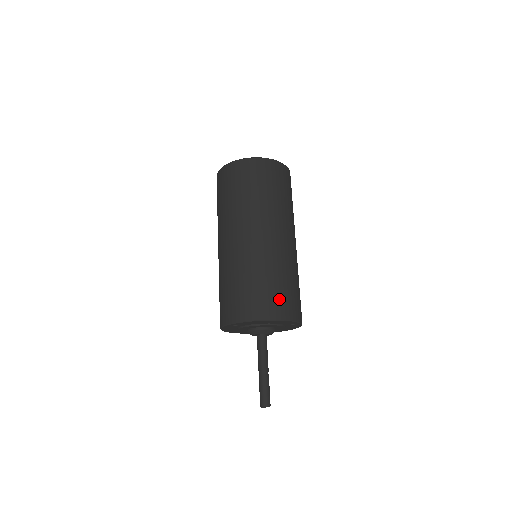
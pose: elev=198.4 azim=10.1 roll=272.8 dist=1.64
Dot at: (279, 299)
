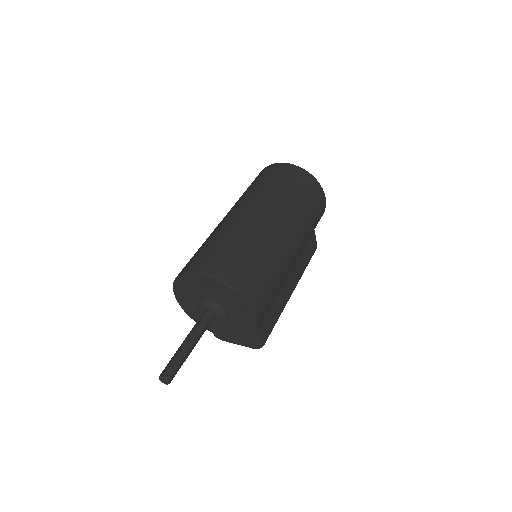
Dot at: (222, 259)
